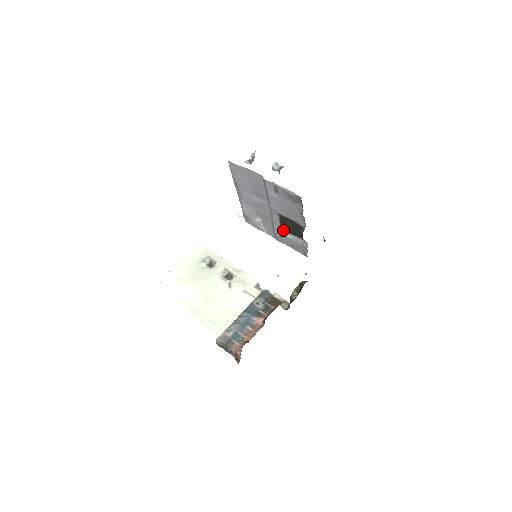
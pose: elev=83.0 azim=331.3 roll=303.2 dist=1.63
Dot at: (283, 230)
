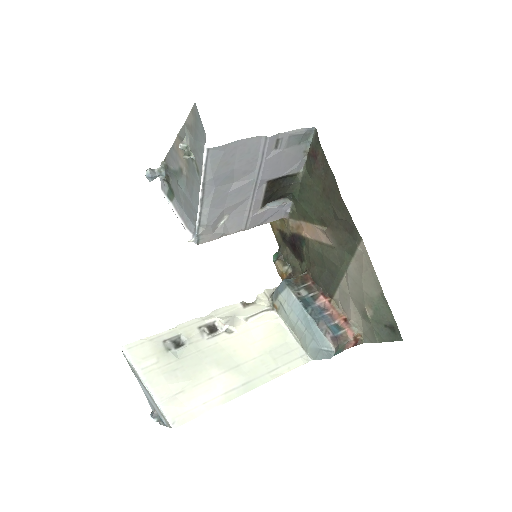
Dot at: (263, 204)
